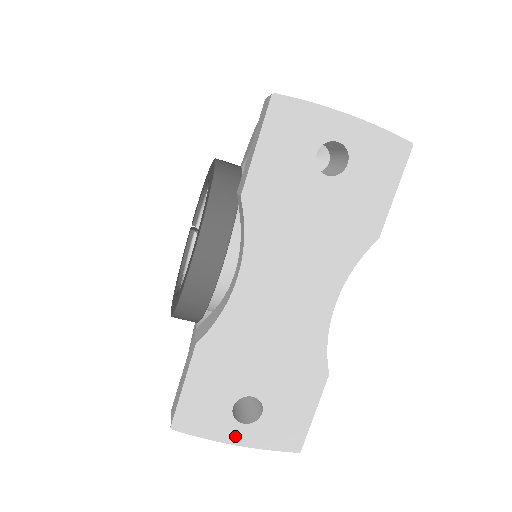
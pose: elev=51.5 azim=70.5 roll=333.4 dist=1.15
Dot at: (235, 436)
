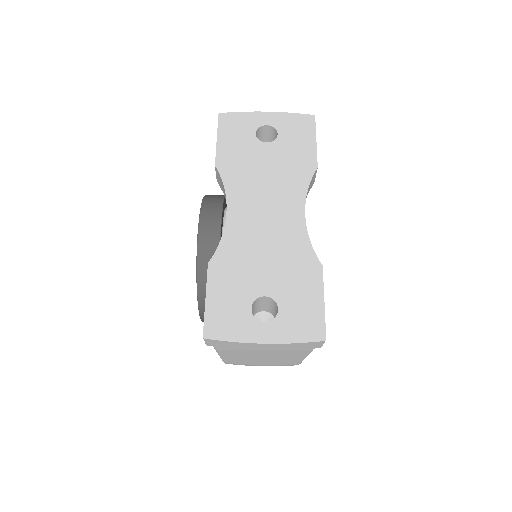
Dot at: (261, 335)
